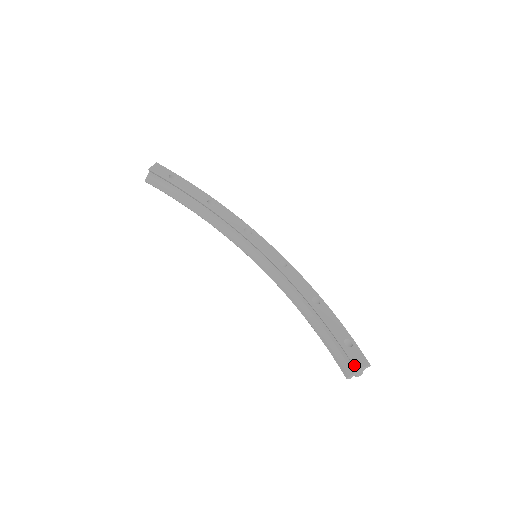
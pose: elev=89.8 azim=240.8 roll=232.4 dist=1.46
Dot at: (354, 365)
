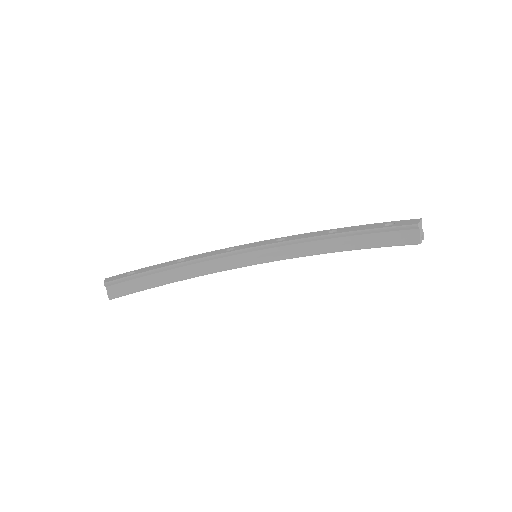
Dot at: (413, 225)
